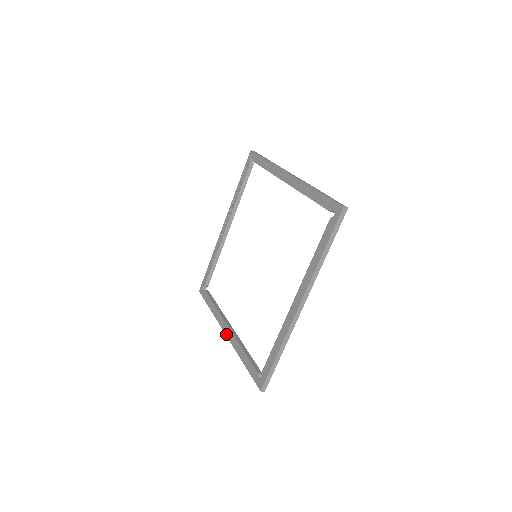
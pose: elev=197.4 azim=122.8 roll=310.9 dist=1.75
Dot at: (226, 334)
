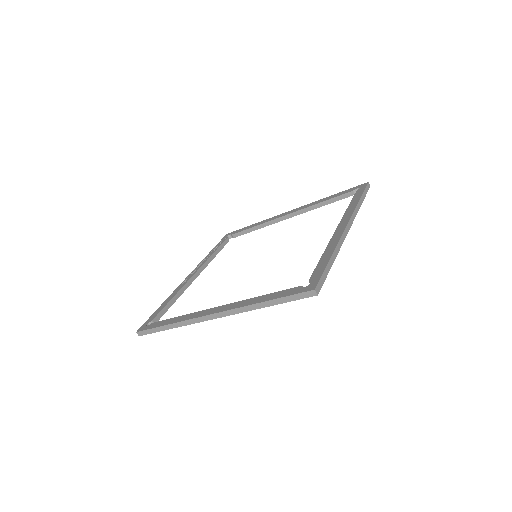
Dot at: (215, 312)
